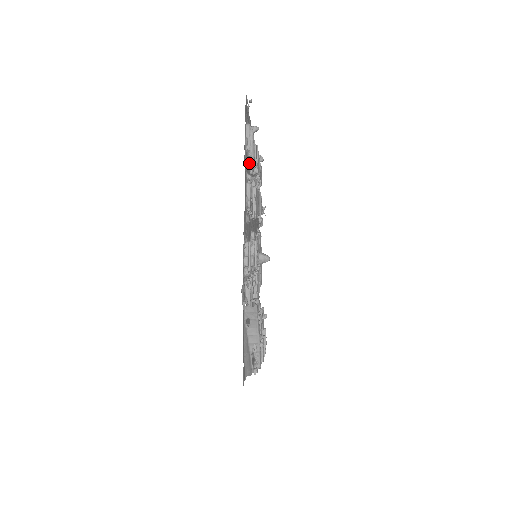
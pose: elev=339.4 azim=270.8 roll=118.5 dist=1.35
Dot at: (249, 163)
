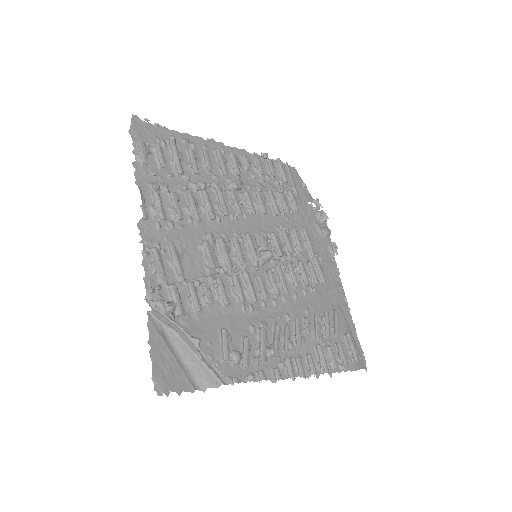
Dot at: (175, 172)
